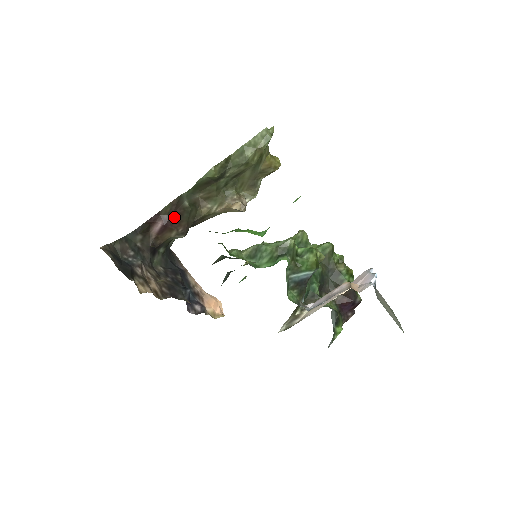
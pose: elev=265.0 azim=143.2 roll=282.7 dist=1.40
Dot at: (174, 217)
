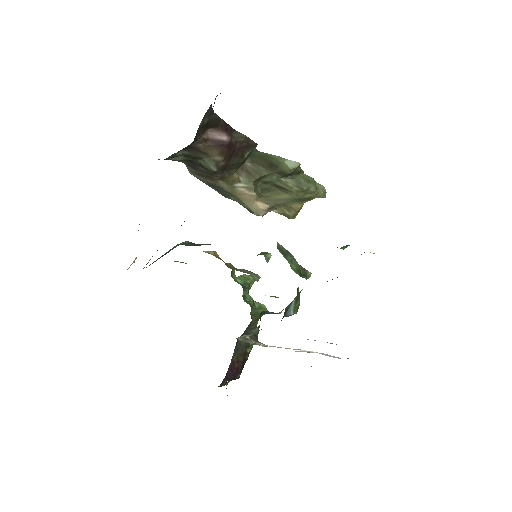
Dot at: (235, 149)
